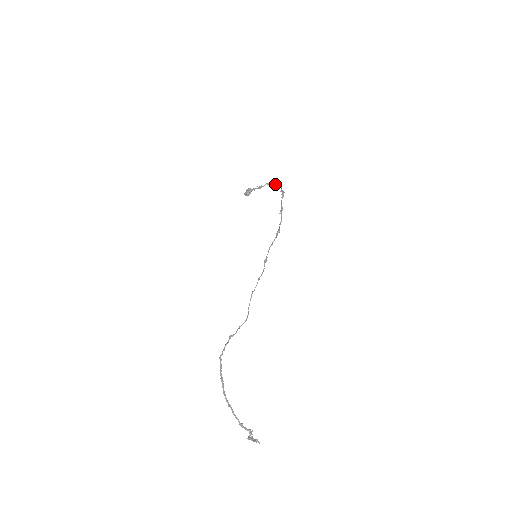
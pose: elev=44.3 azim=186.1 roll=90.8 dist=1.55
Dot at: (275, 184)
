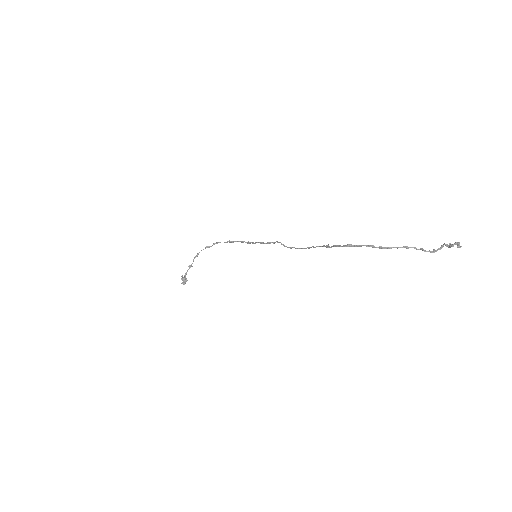
Dot at: occluded
